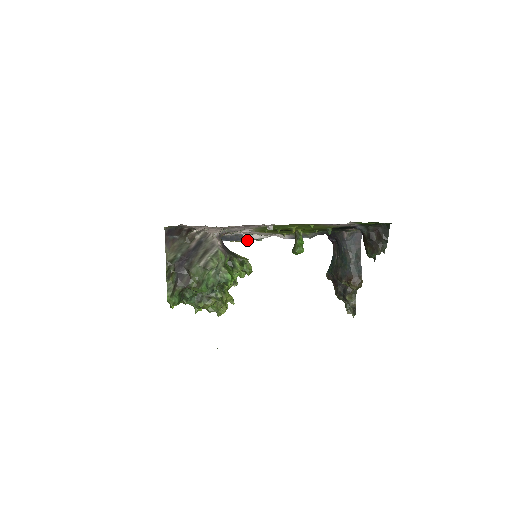
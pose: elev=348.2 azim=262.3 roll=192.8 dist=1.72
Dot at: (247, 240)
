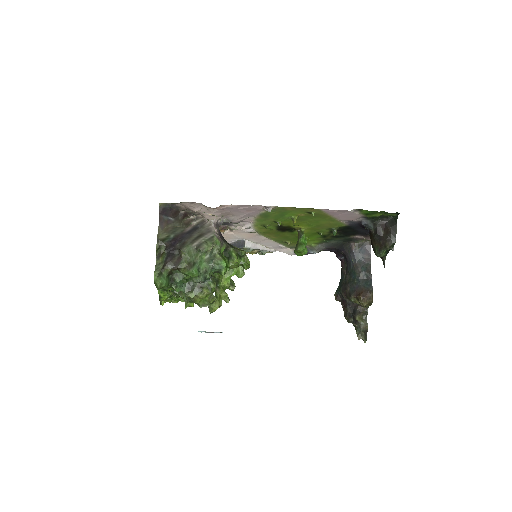
Dot at: (249, 247)
